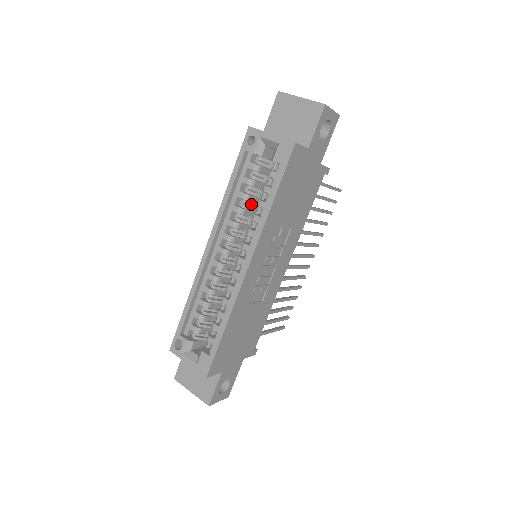
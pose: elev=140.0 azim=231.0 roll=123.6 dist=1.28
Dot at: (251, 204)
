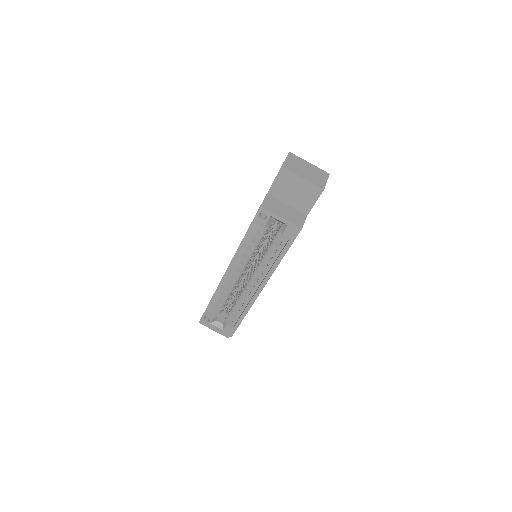
Dot at: (259, 246)
